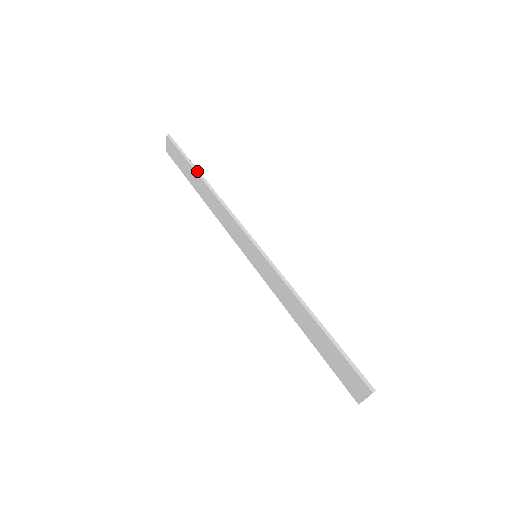
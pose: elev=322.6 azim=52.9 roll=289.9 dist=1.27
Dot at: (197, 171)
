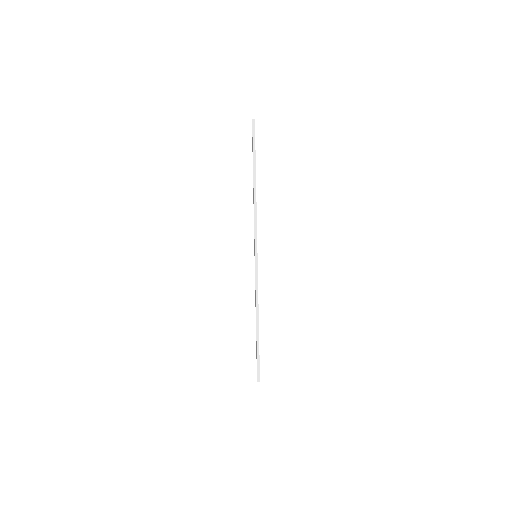
Dot at: (254, 168)
